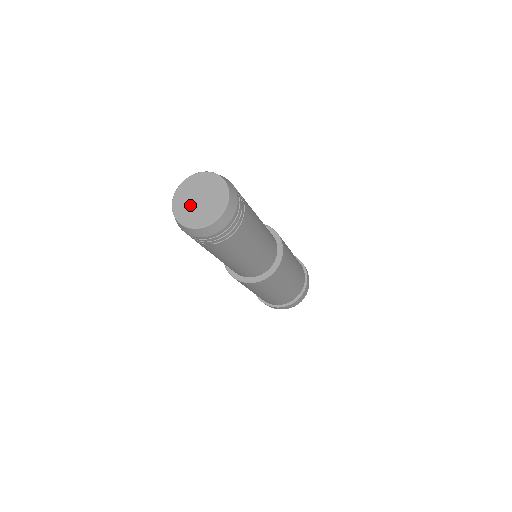
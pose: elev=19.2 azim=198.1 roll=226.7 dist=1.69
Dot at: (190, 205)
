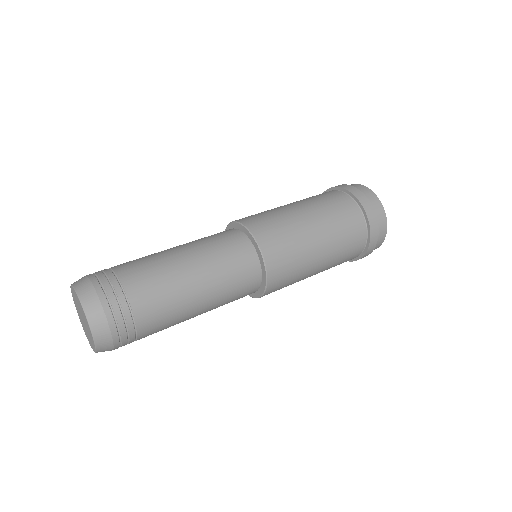
Dot at: (84, 326)
